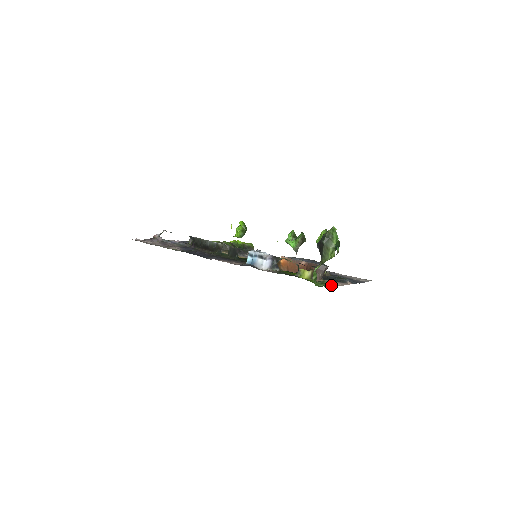
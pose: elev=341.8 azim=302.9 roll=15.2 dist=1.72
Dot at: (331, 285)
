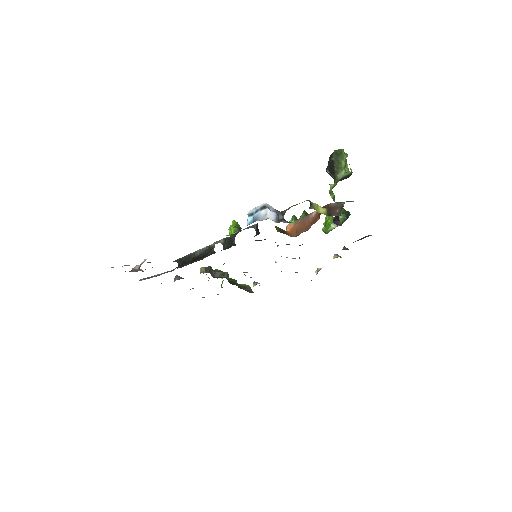
Dot at: occluded
